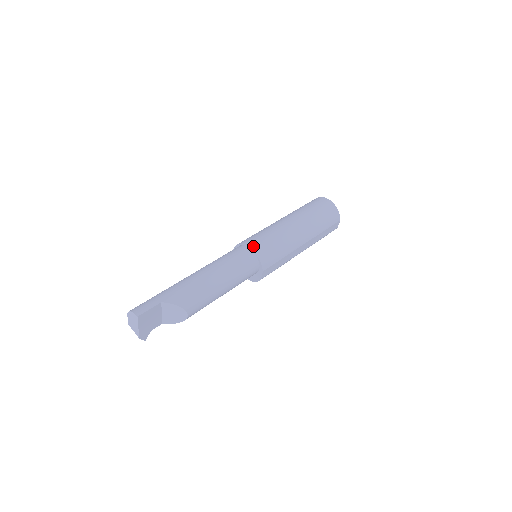
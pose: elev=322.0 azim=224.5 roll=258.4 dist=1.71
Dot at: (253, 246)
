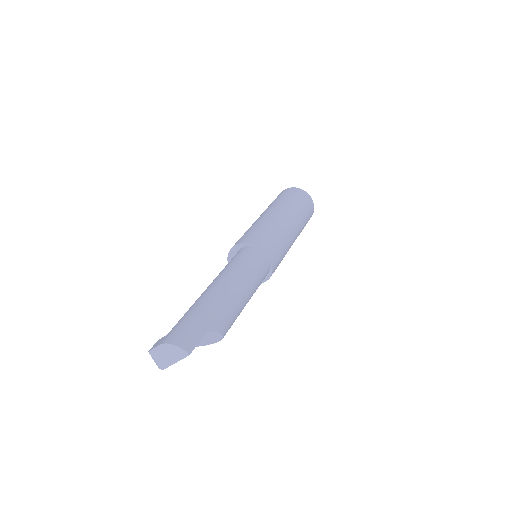
Dot at: (268, 251)
